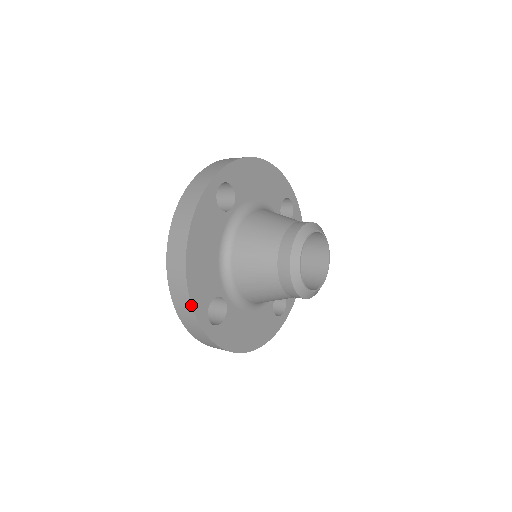
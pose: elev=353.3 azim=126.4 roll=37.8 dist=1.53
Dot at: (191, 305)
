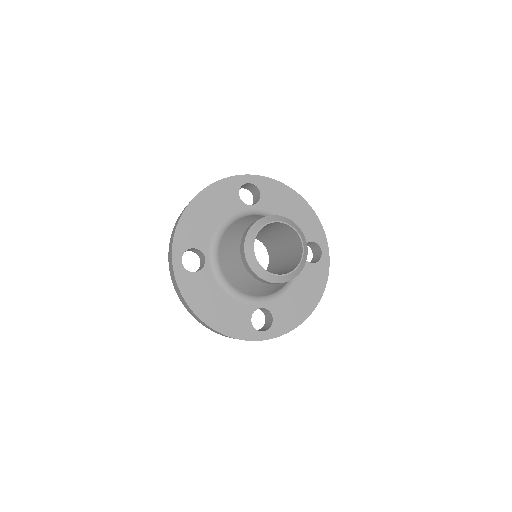
Dot at: (174, 234)
